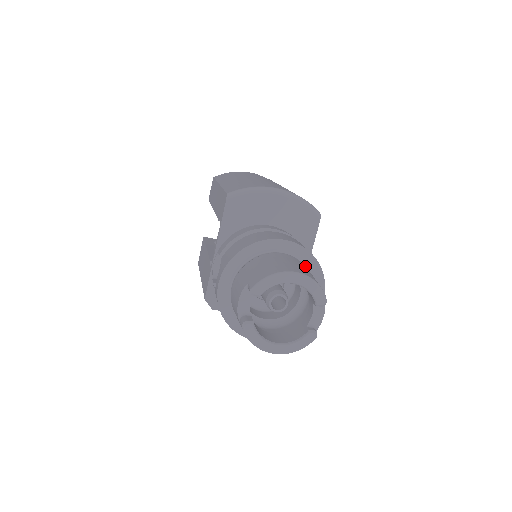
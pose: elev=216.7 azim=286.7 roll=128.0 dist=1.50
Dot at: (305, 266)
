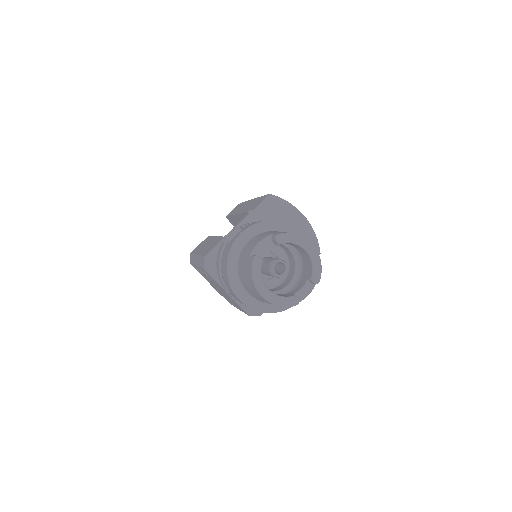
Dot at: occluded
